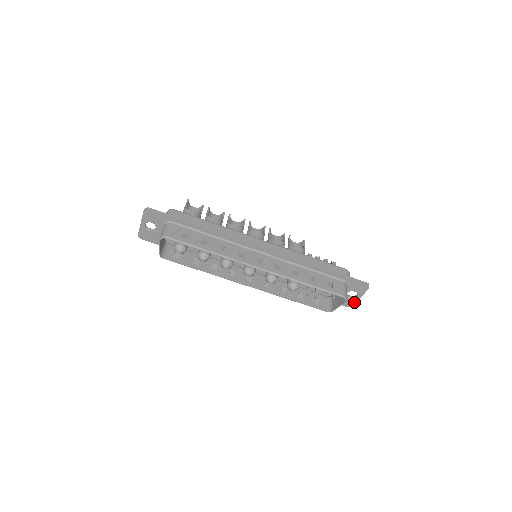
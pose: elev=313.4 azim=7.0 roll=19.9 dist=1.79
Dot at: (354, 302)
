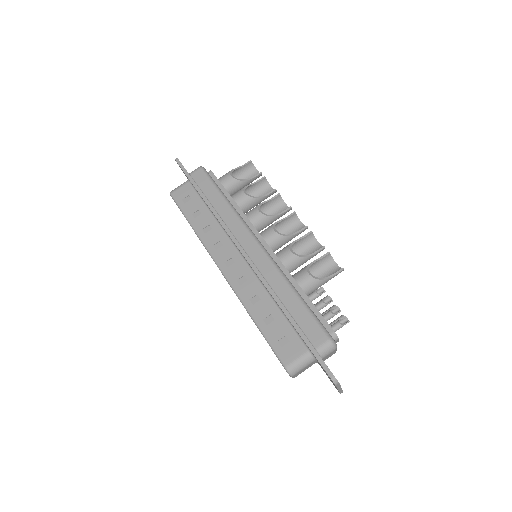
Dot at: occluded
